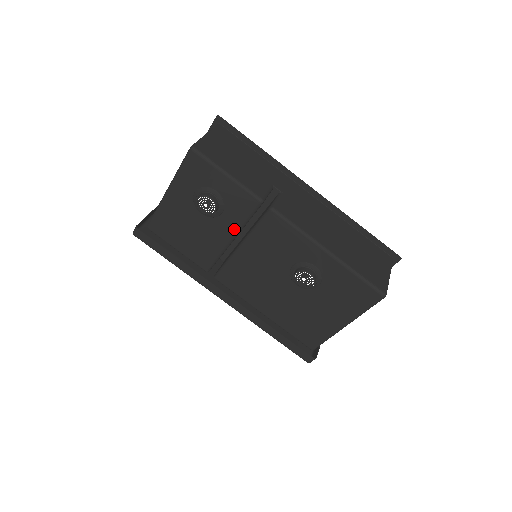
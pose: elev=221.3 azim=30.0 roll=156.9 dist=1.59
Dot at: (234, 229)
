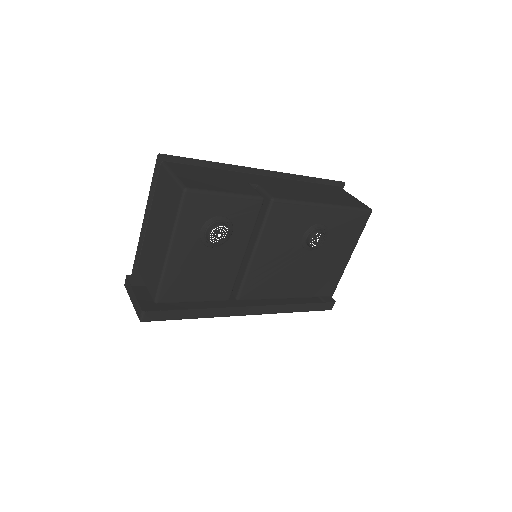
Dot at: (245, 241)
